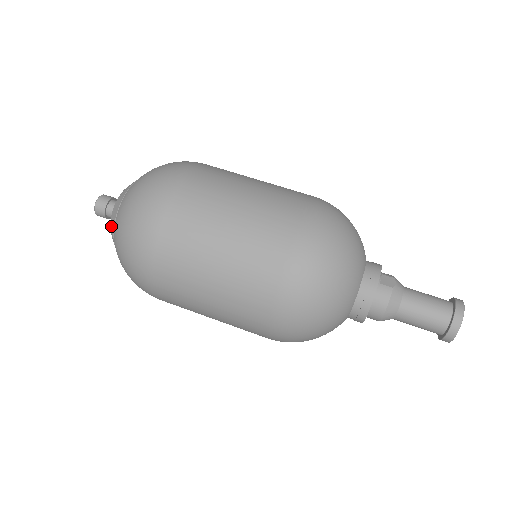
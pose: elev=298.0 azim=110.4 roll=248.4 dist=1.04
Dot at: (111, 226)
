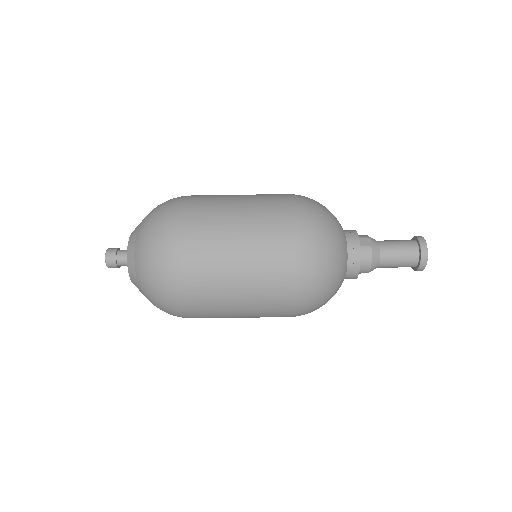
Dot at: (131, 275)
